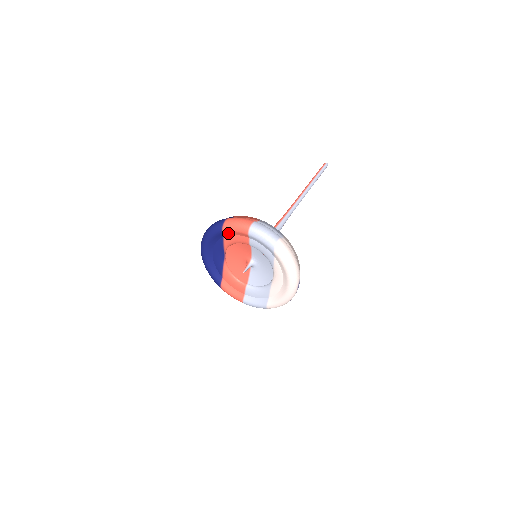
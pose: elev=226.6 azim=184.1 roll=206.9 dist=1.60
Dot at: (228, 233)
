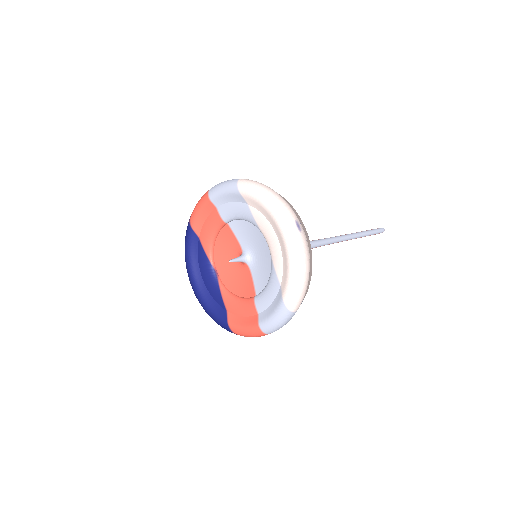
Dot at: (198, 225)
